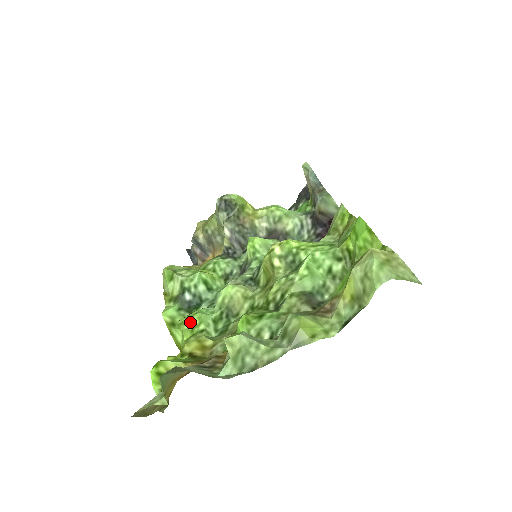
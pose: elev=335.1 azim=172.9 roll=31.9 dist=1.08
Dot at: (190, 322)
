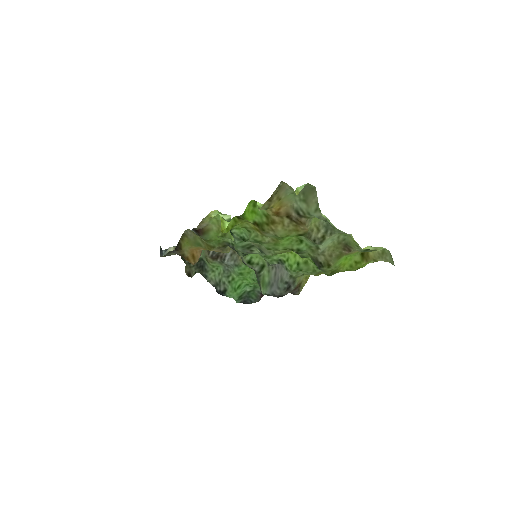
Dot at: occluded
